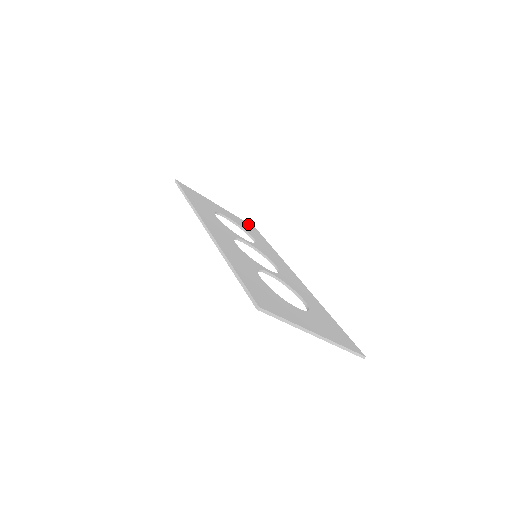
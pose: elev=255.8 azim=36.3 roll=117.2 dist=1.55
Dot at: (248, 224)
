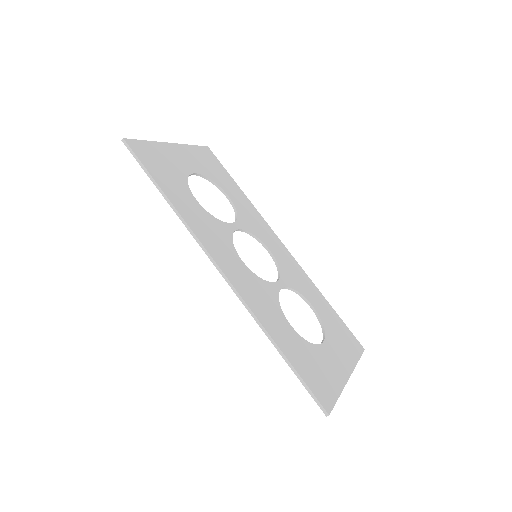
Dot at: (203, 150)
